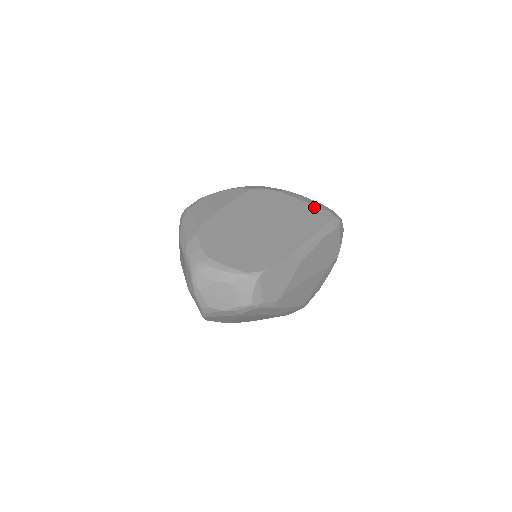
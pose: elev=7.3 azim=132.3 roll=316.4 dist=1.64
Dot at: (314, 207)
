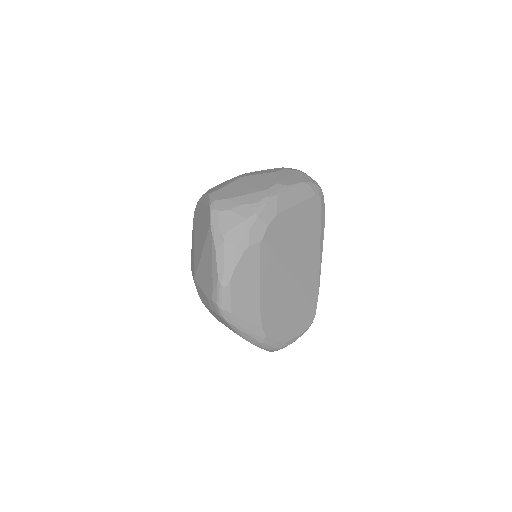
Dot at: (306, 203)
